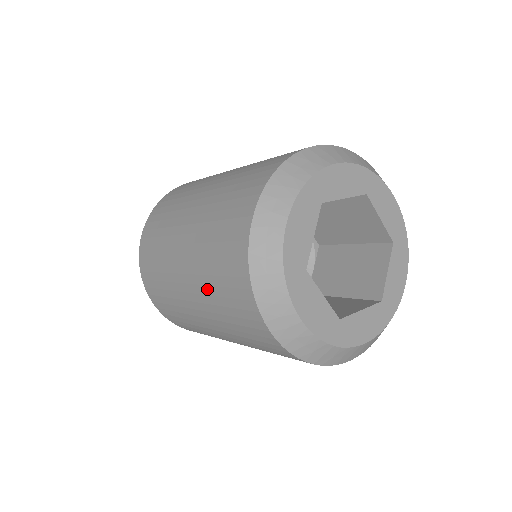
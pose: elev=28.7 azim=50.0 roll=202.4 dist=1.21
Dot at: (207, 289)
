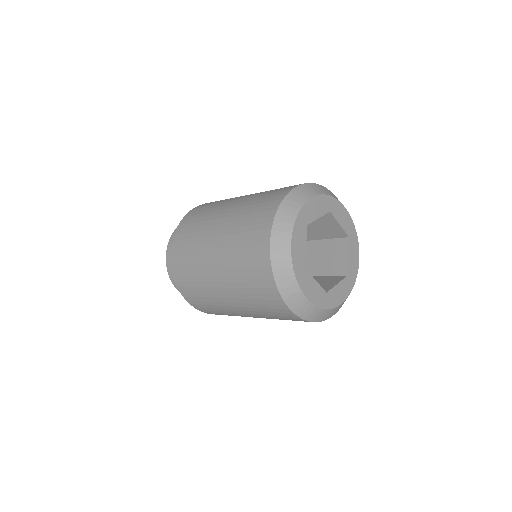
Dot at: (239, 217)
